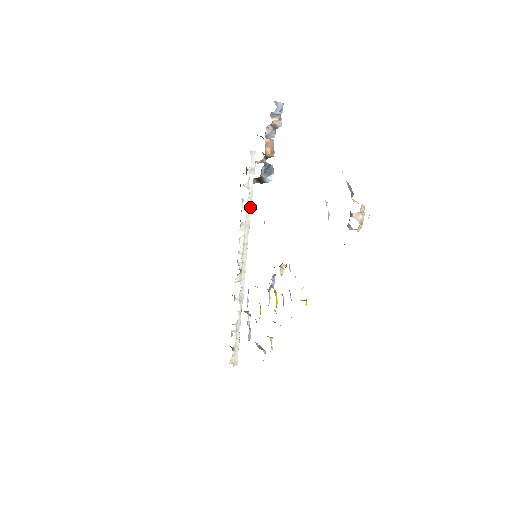
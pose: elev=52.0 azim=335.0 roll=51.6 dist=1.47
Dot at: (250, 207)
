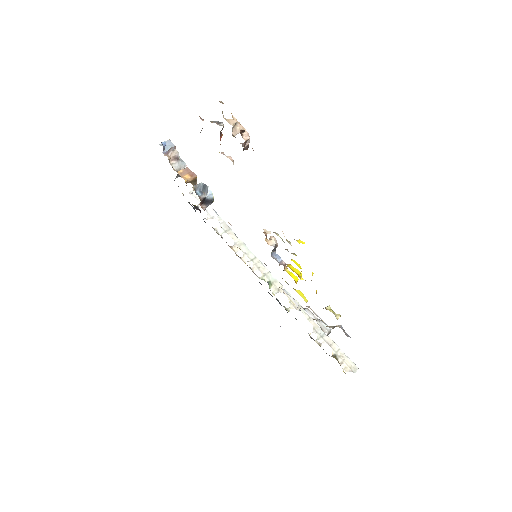
Dot at: (230, 229)
